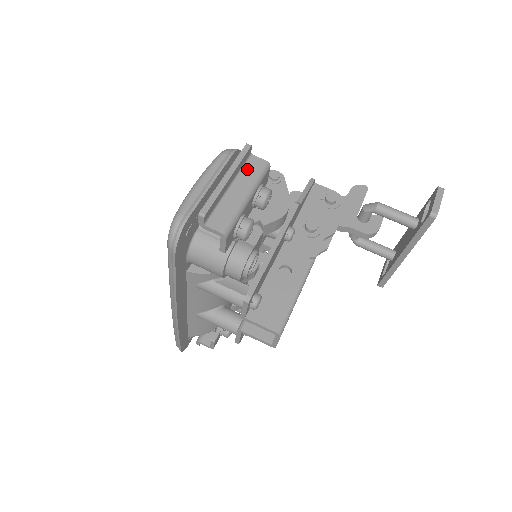
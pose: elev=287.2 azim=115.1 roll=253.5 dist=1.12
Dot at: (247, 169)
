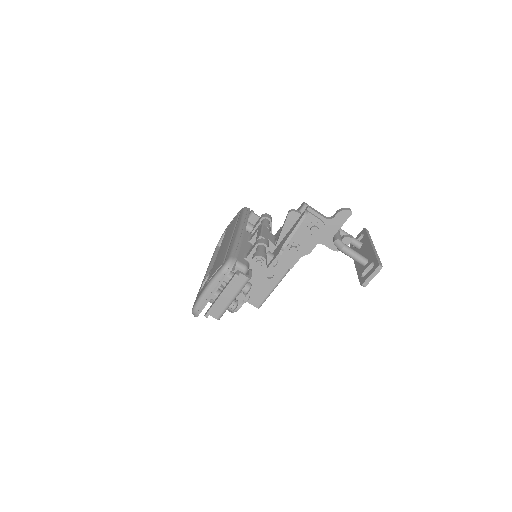
Dot at: (235, 283)
